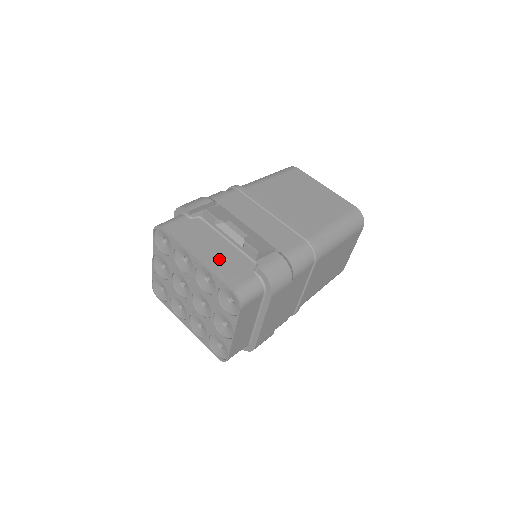
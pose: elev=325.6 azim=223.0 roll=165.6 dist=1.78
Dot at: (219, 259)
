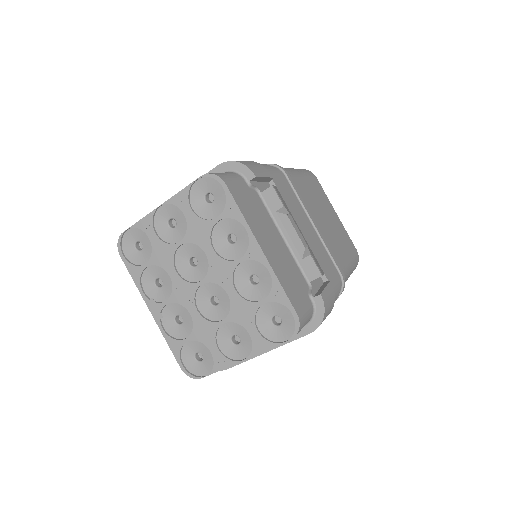
Dot at: (281, 262)
